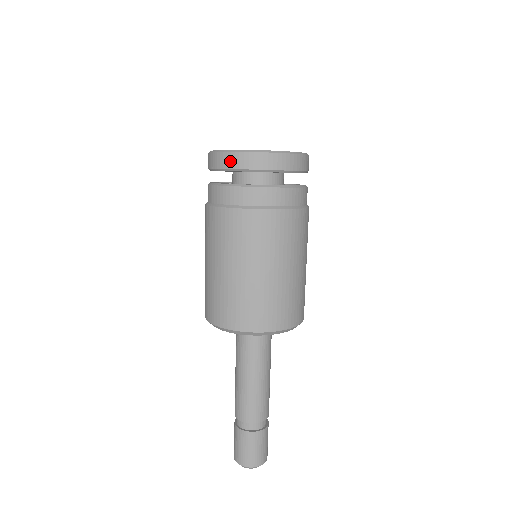
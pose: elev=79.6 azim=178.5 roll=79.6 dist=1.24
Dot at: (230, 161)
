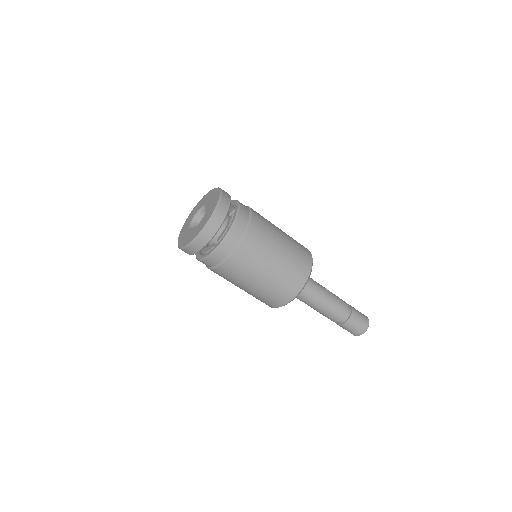
Dot at: (193, 249)
